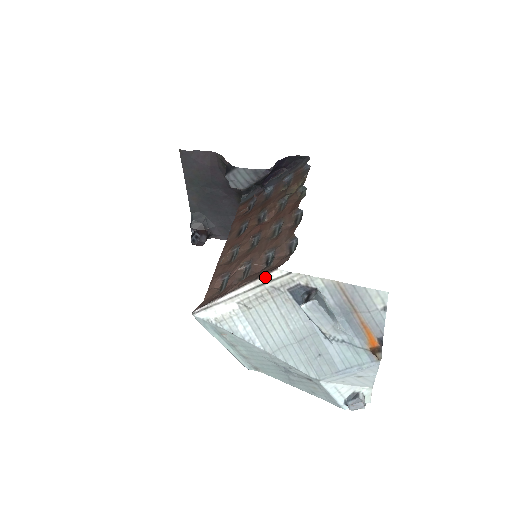
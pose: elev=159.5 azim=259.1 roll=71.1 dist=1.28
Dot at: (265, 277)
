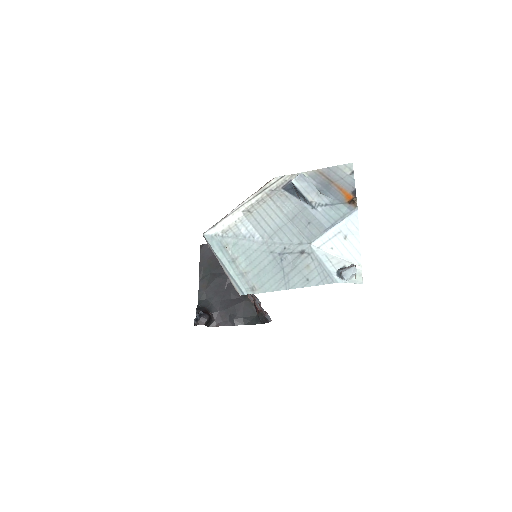
Dot at: (265, 186)
